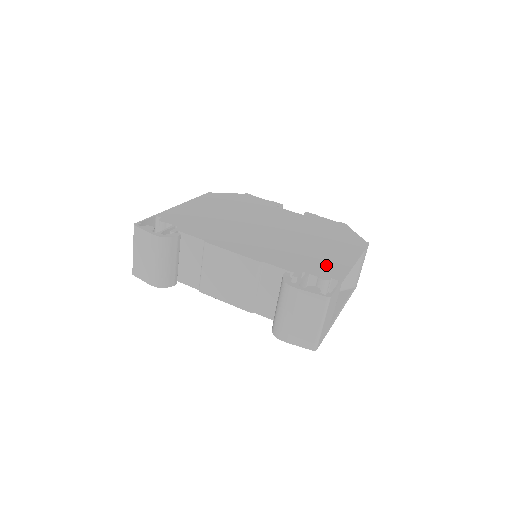
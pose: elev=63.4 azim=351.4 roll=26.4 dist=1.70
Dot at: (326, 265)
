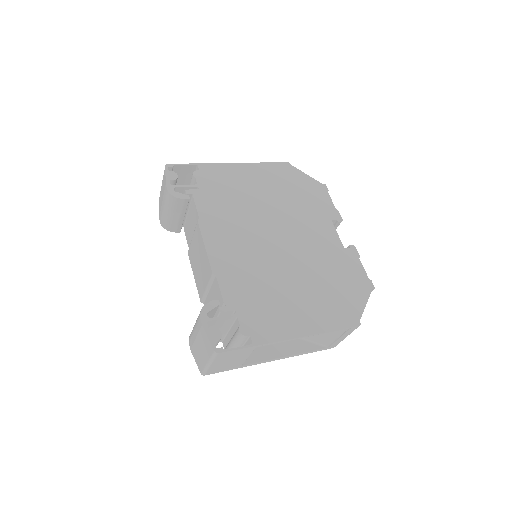
Dot at: (269, 319)
